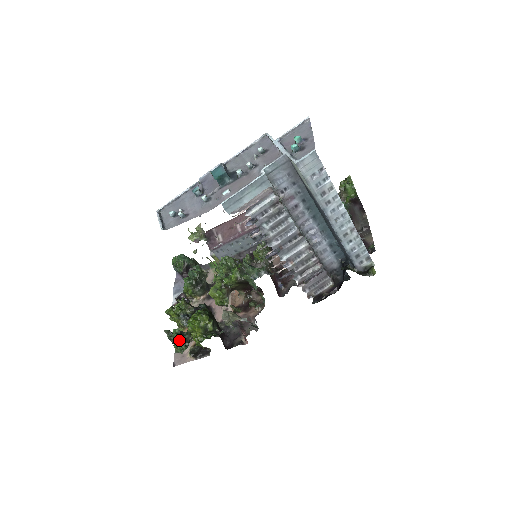
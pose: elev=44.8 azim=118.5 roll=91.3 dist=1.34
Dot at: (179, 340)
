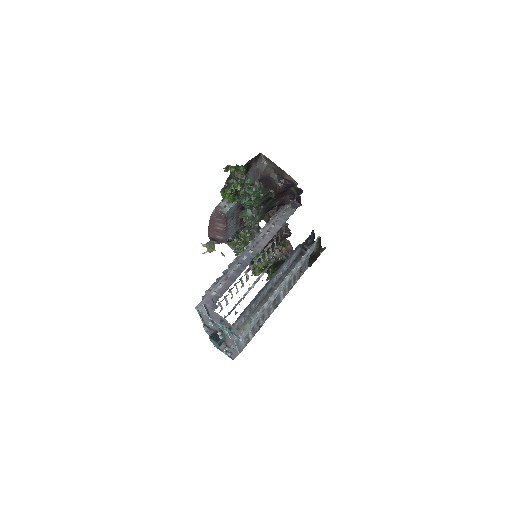
Dot at: occluded
